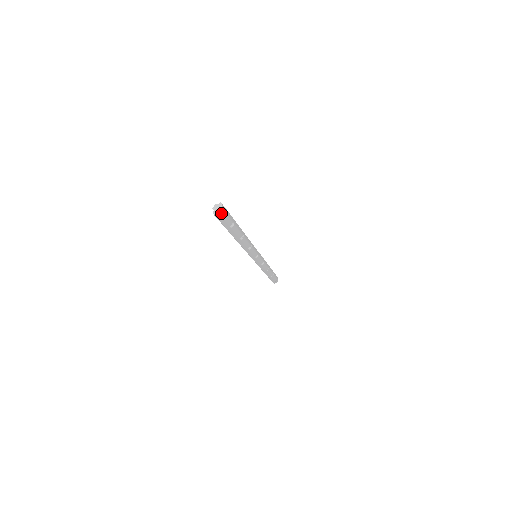
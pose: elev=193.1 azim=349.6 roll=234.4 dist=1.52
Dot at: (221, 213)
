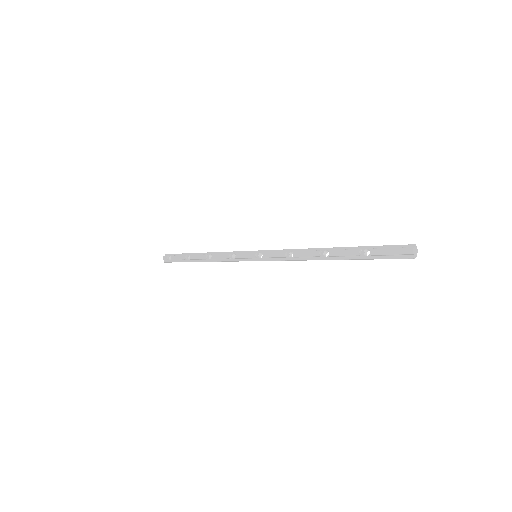
Dot at: (411, 254)
